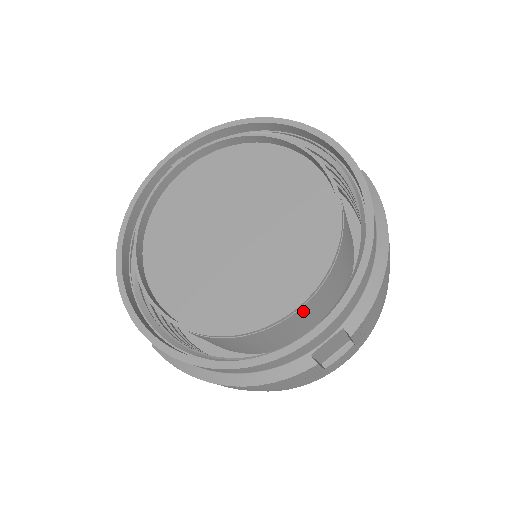
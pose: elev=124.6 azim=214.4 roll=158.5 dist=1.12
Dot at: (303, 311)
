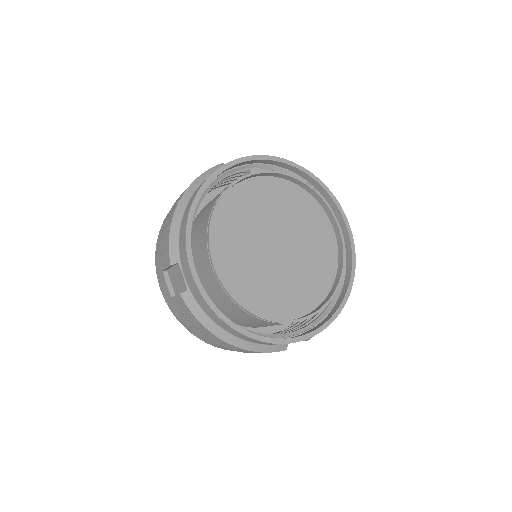
Dot at: occluded
